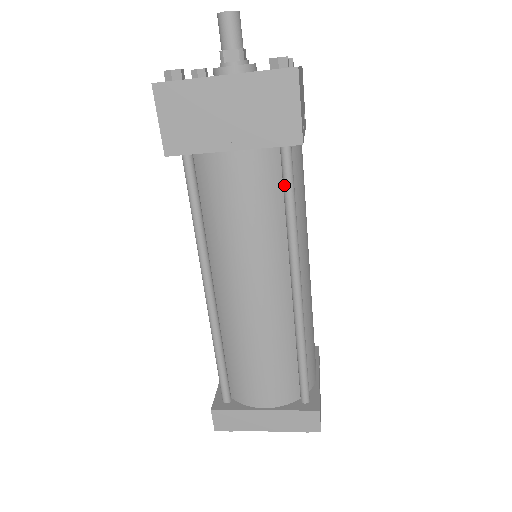
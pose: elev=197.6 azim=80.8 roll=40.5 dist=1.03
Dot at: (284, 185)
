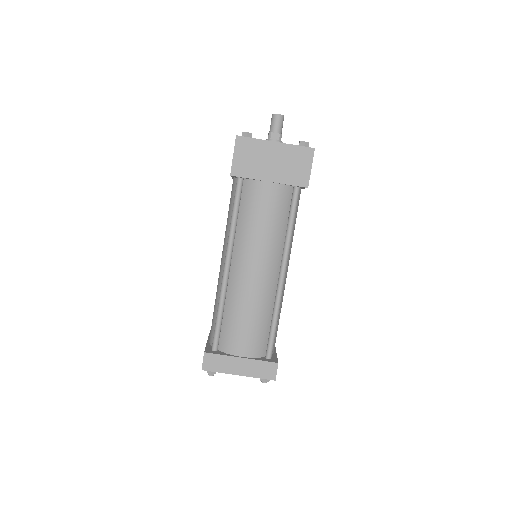
Dot at: (291, 209)
